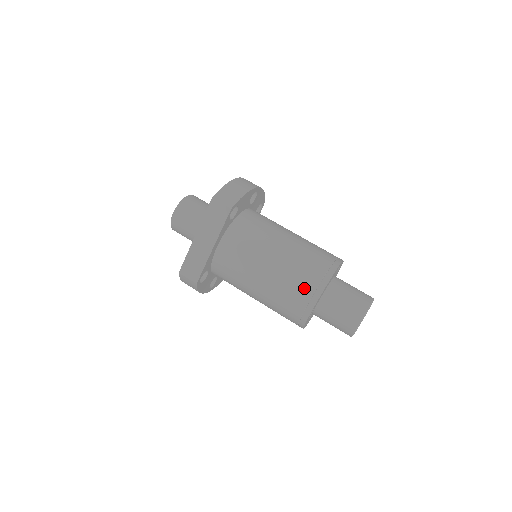
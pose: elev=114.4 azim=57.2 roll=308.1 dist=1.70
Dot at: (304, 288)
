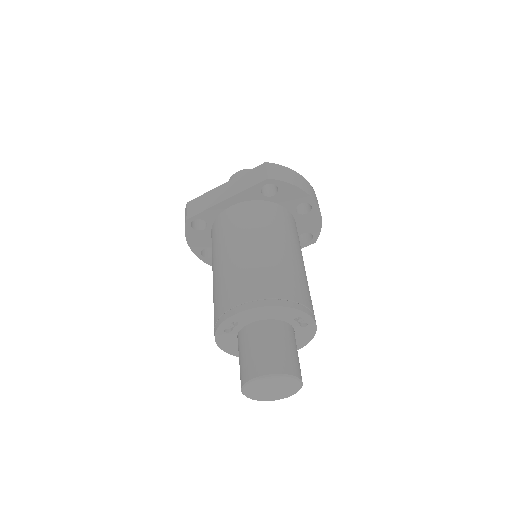
Dot at: (248, 290)
